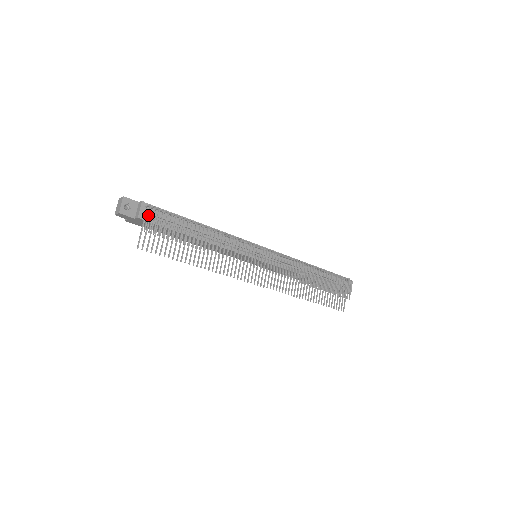
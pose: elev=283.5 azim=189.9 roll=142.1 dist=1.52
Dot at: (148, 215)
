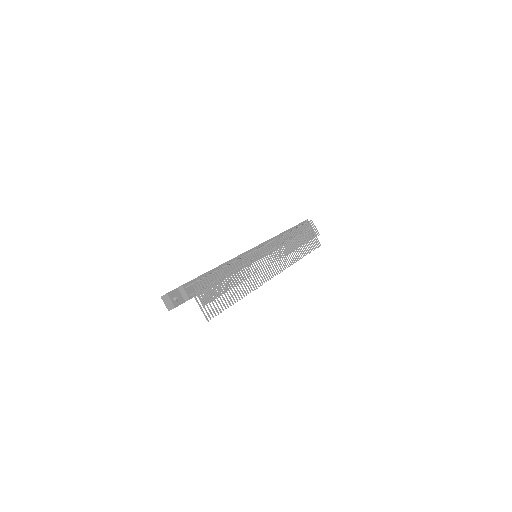
Dot at: (198, 292)
